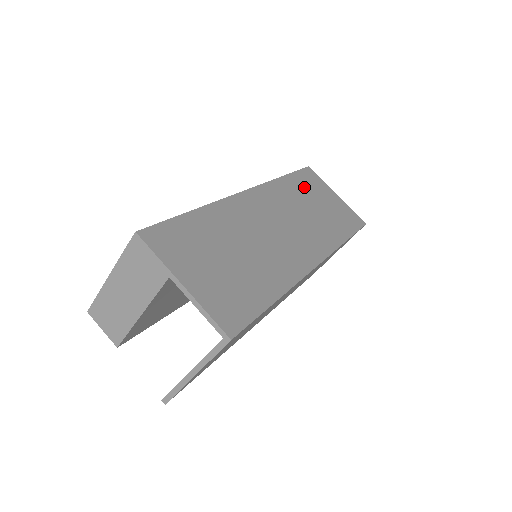
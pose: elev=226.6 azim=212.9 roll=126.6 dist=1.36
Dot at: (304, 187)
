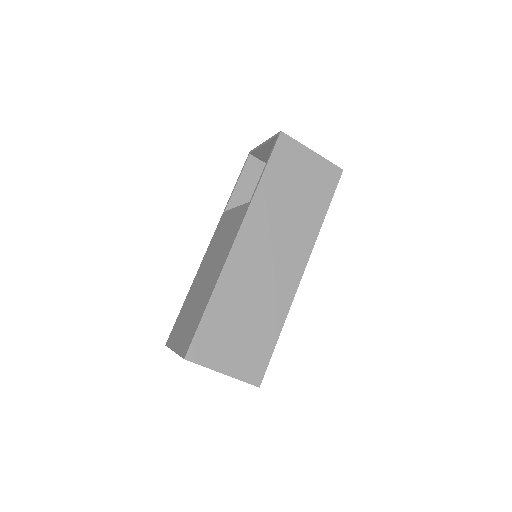
Dot at: (281, 176)
